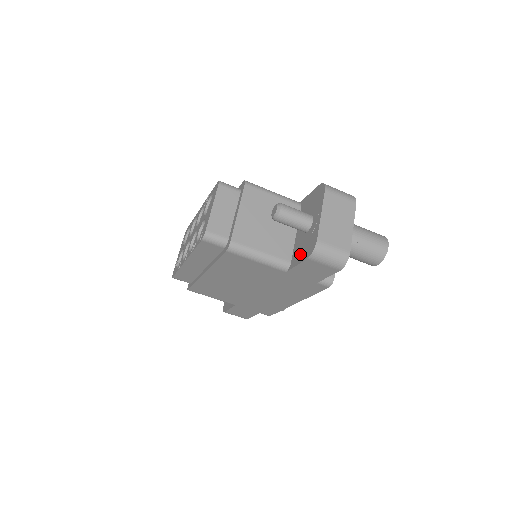
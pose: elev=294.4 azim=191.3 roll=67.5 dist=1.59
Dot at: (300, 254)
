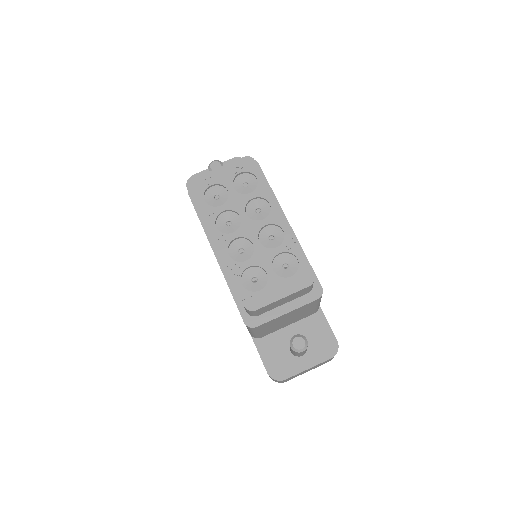
Dot at: (270, 354)
